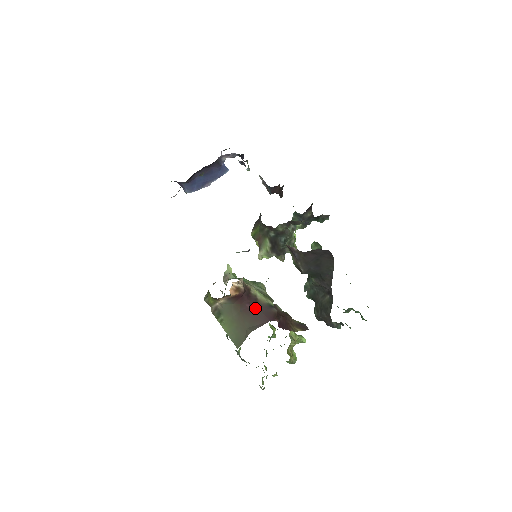
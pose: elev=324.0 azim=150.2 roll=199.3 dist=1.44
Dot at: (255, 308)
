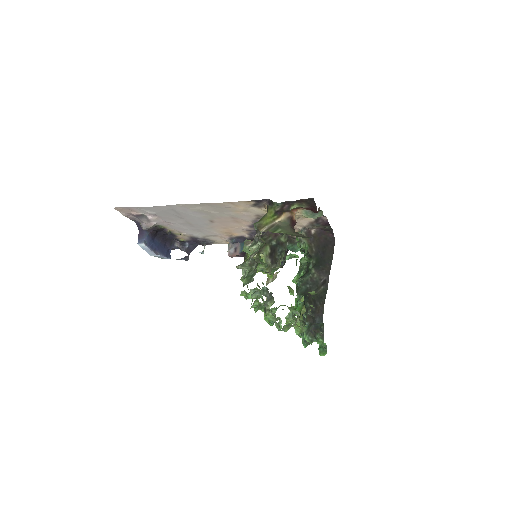
Dot at: occluded
